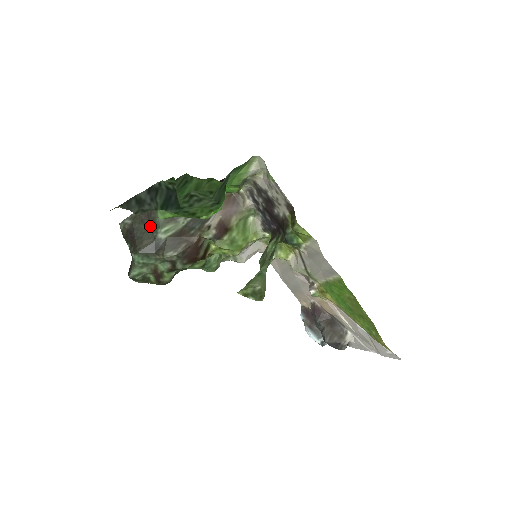
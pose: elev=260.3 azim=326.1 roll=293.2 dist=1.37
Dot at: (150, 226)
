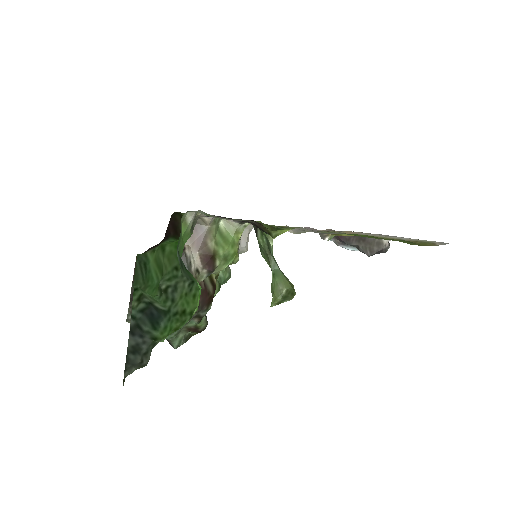
Dot at: occluded
